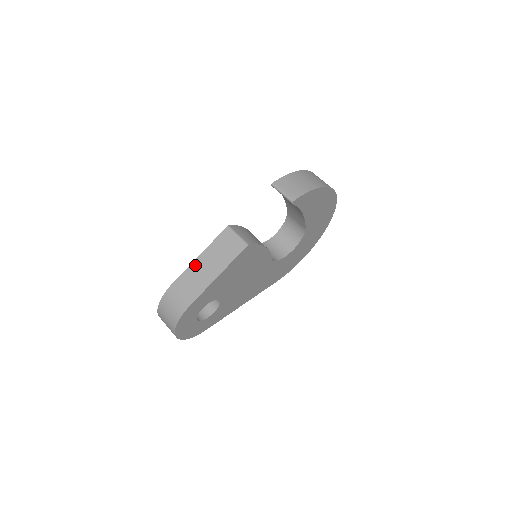
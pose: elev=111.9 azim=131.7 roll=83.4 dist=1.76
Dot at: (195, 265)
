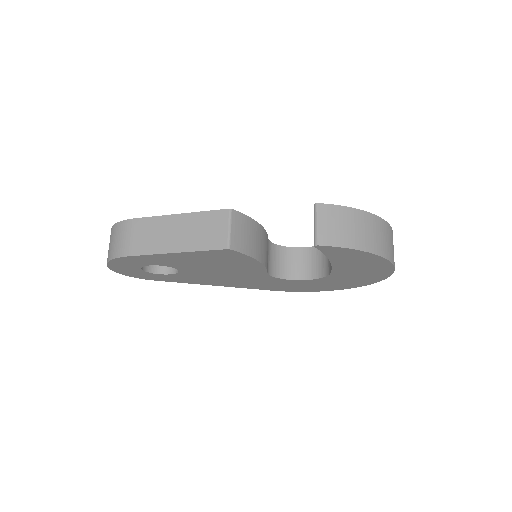
Dot at: (167, 220)
